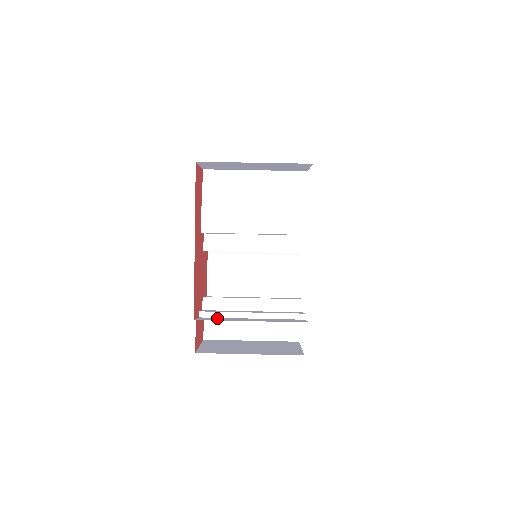
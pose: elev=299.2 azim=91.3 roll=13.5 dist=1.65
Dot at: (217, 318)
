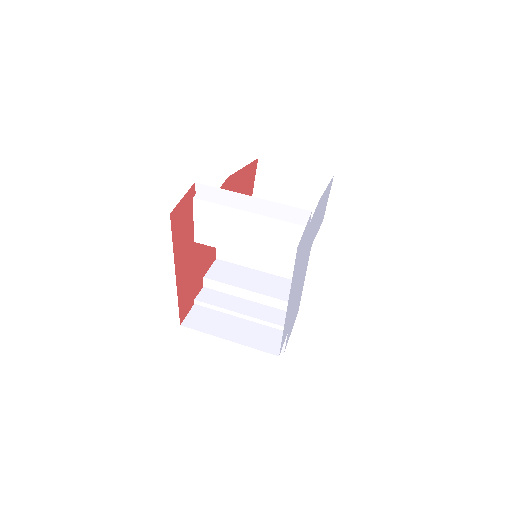
Dot at: (207, 314)
